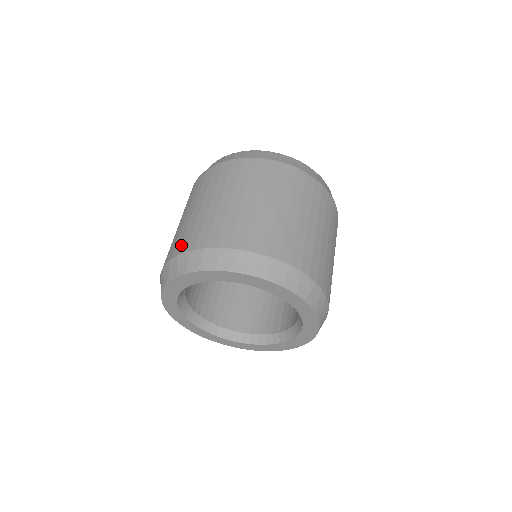
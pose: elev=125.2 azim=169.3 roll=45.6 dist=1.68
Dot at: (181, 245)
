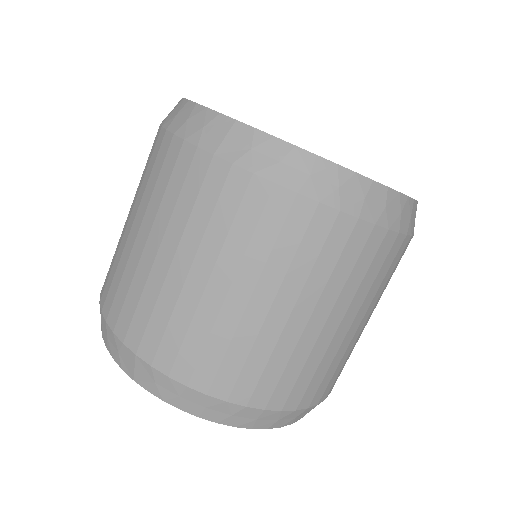
Dot at: (144, 339)
